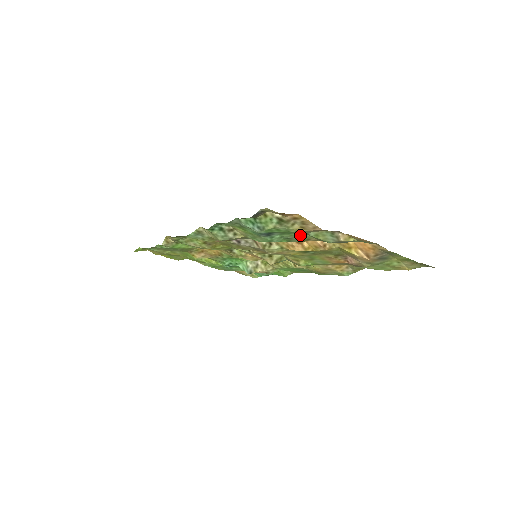
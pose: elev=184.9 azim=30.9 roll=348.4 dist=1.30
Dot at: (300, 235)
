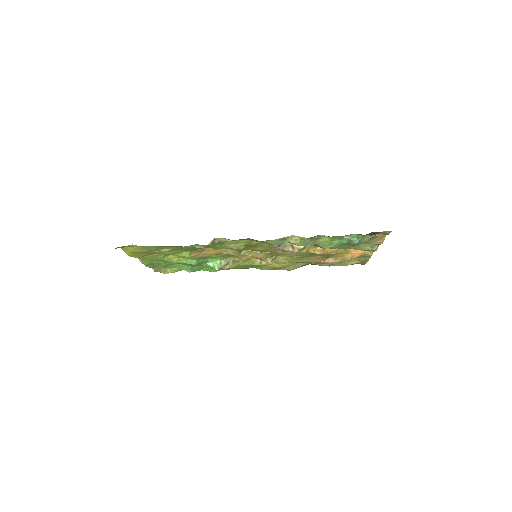
Dot at: (354, 245)
